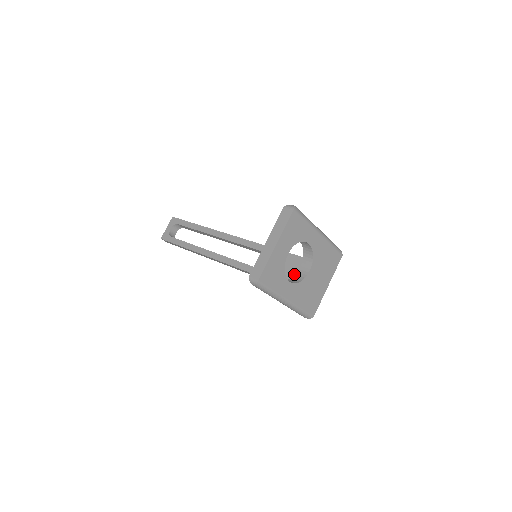
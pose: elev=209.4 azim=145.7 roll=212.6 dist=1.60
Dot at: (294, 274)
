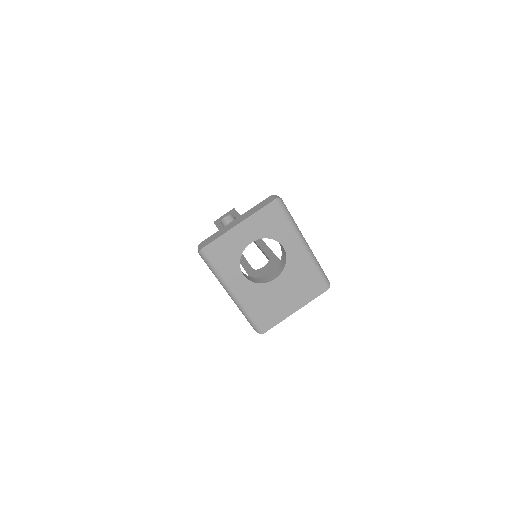
Dot at: occluded
